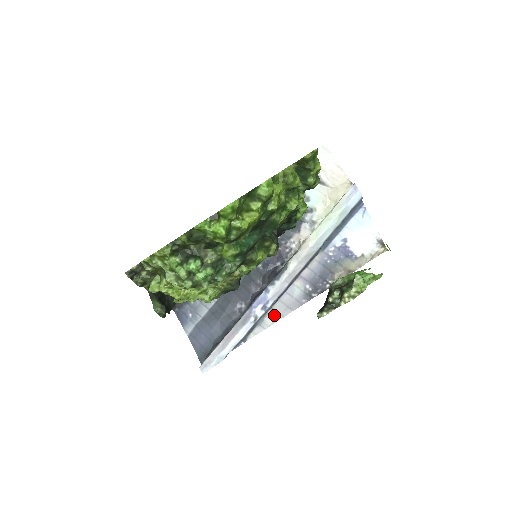
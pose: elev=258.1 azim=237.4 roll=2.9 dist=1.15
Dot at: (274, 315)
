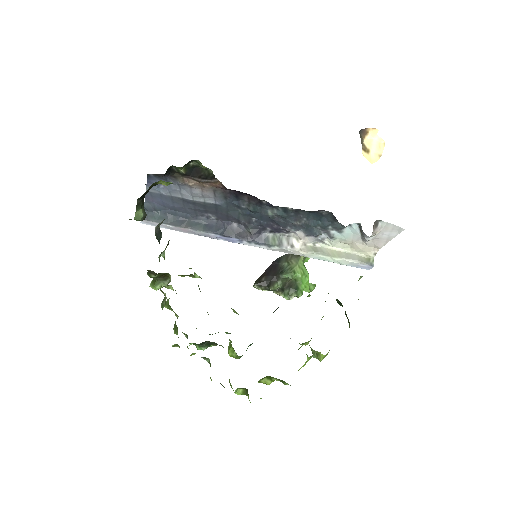
Dot at: occluded
